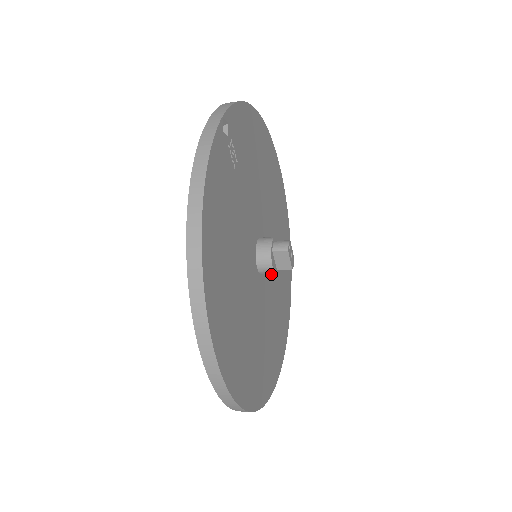
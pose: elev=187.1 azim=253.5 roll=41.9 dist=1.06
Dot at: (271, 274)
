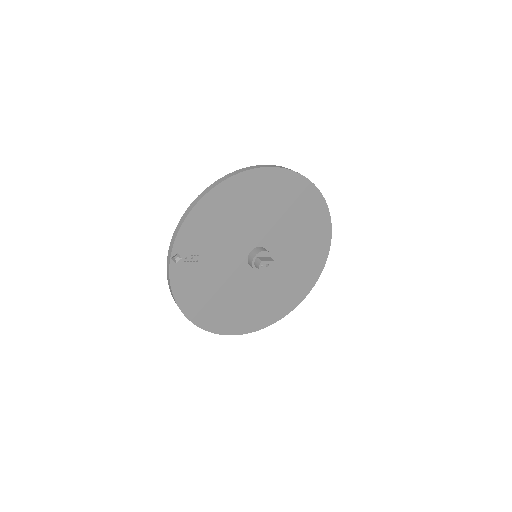
Dot at: (281, 247)
